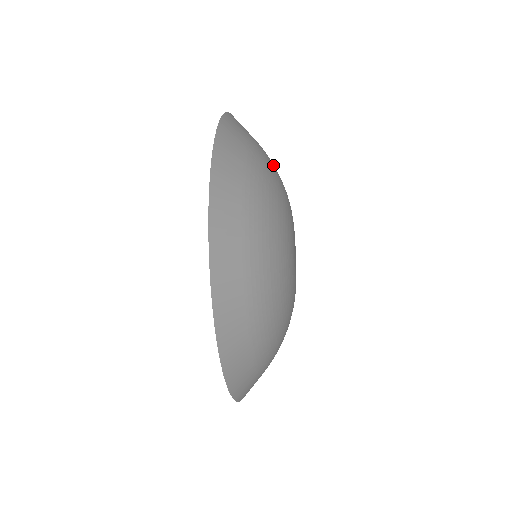
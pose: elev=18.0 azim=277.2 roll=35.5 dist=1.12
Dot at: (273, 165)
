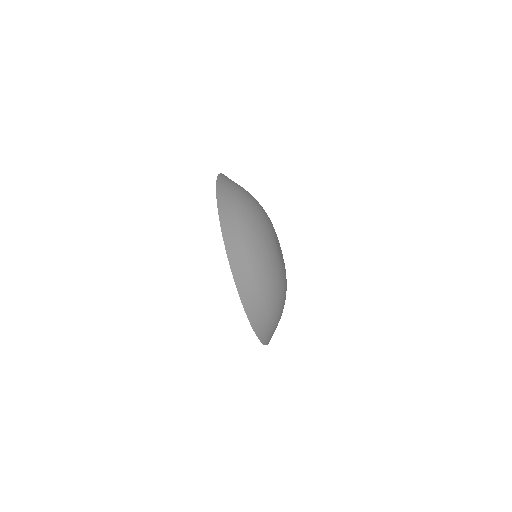
Dot at: occluded
